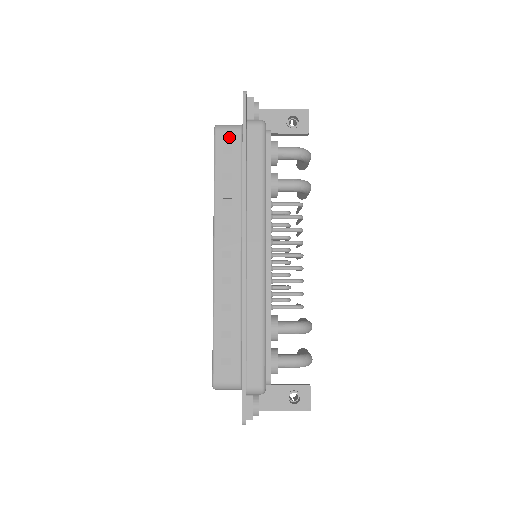
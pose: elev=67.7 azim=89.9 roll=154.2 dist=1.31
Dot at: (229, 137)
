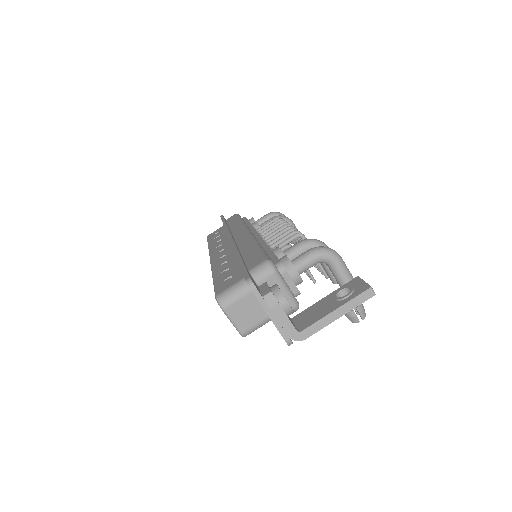
Dot at: (216, 231)
